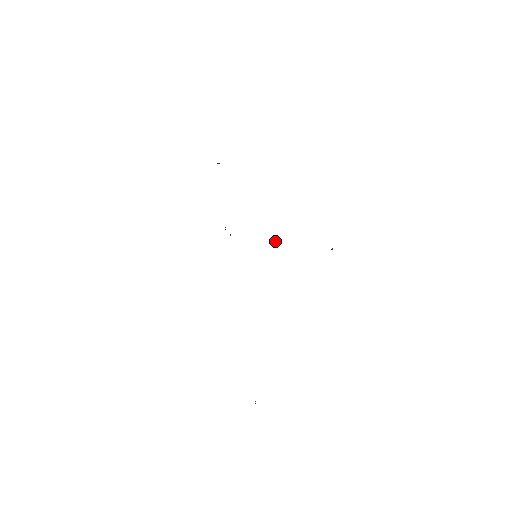
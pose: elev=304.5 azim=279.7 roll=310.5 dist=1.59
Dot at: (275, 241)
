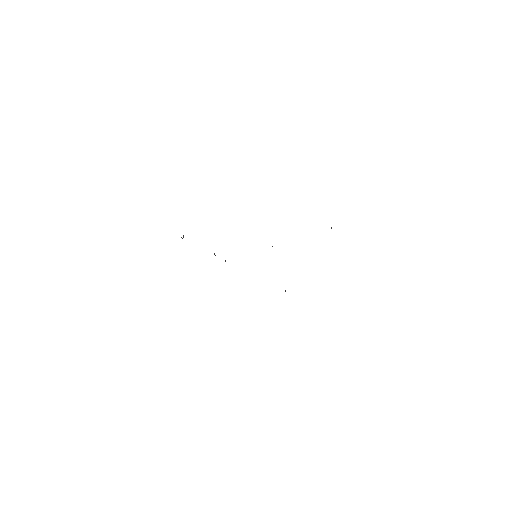
Dot at: occluded
